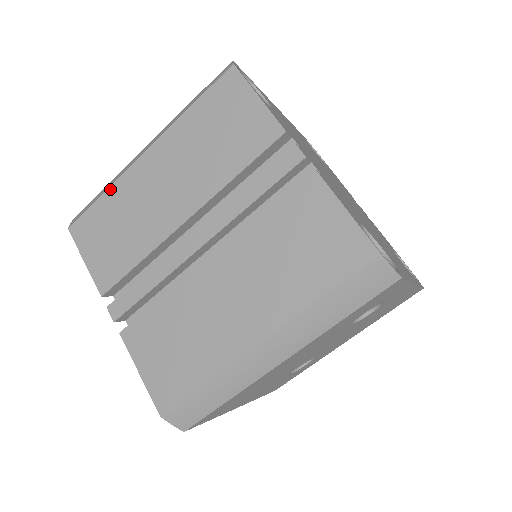
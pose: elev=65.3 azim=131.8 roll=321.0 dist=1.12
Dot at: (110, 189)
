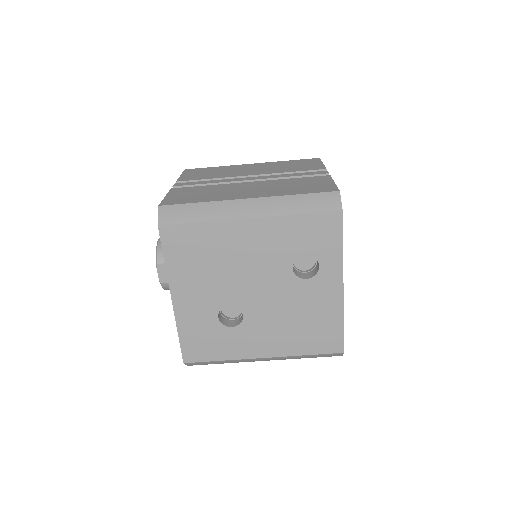
Dot at: (222, 166)
